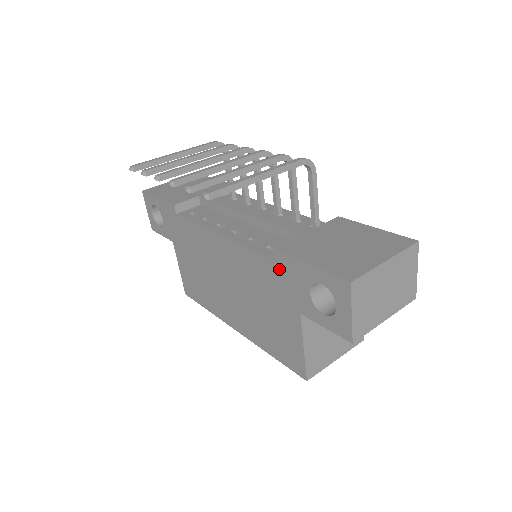
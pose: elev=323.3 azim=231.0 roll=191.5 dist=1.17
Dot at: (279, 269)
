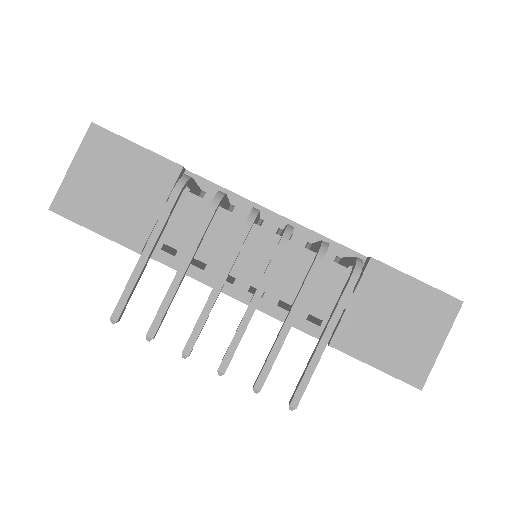
Dot at: occluded
